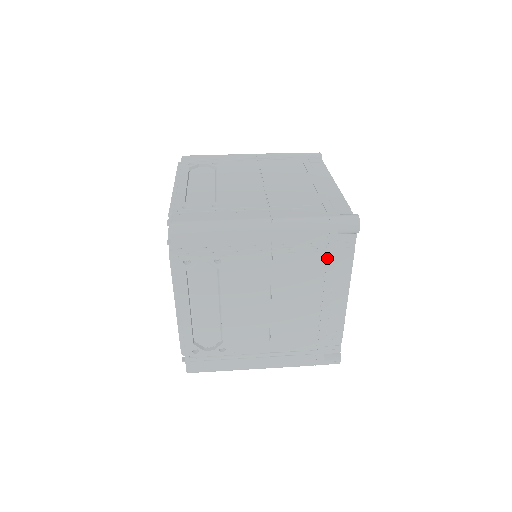
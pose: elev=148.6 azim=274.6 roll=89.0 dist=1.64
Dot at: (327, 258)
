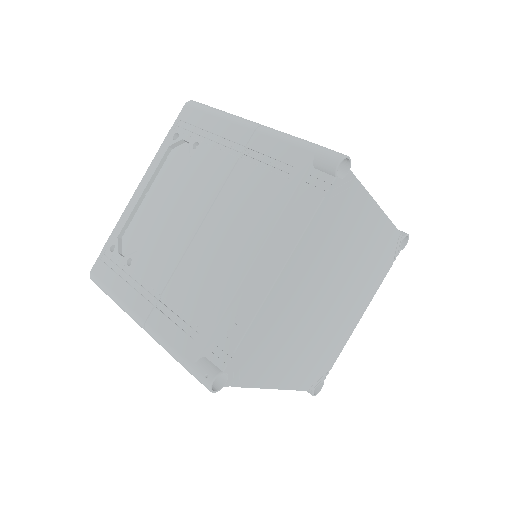
Dot at: (285, 189)
